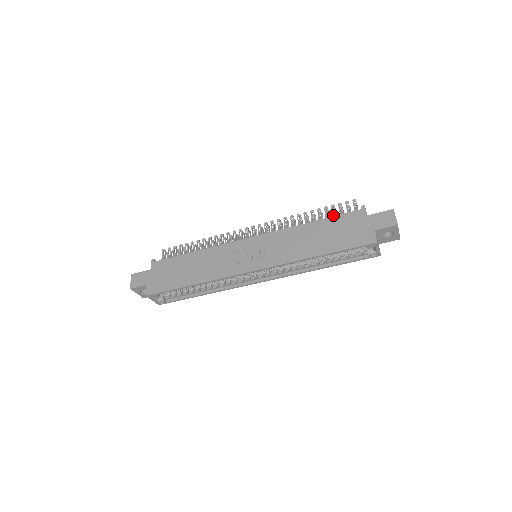
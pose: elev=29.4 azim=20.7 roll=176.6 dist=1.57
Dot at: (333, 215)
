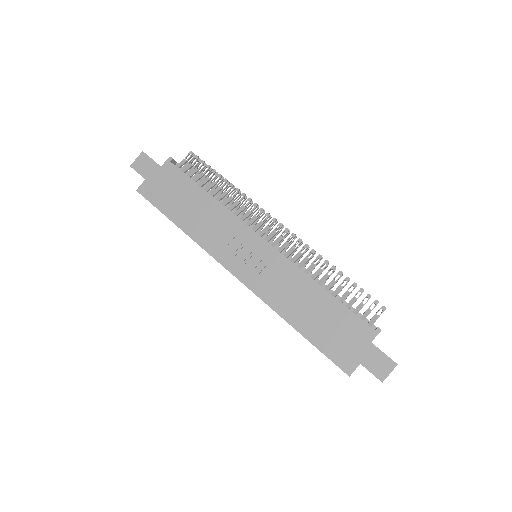
Dot at: (351, 300)
